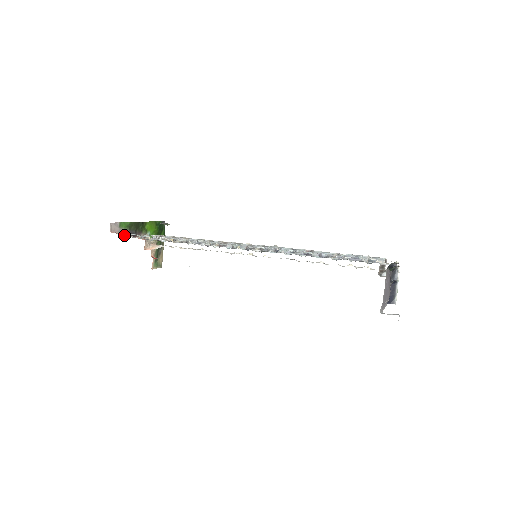
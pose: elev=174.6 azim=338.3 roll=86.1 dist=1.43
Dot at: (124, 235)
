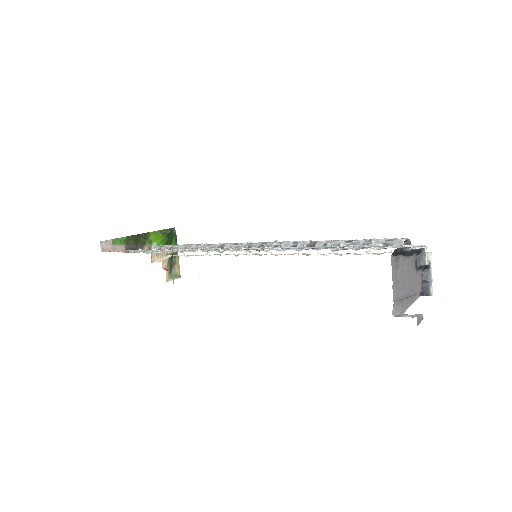
Dot at: occluded
